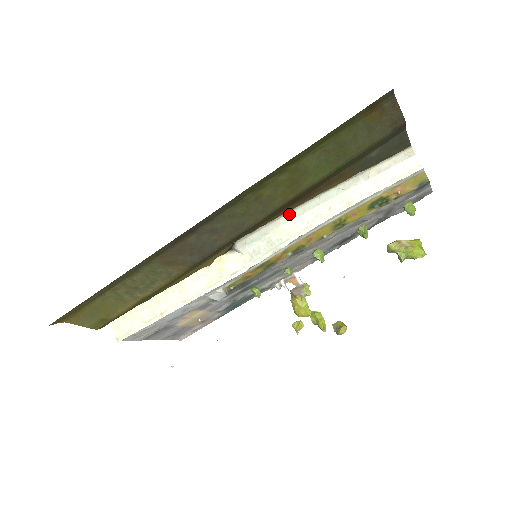
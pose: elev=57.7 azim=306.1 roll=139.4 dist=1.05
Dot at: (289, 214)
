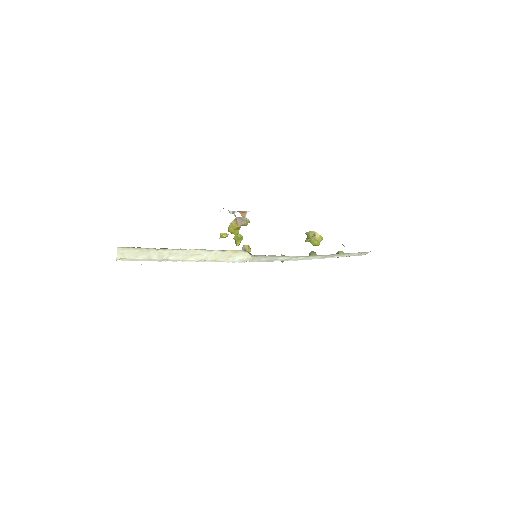
Dot at: occluded
